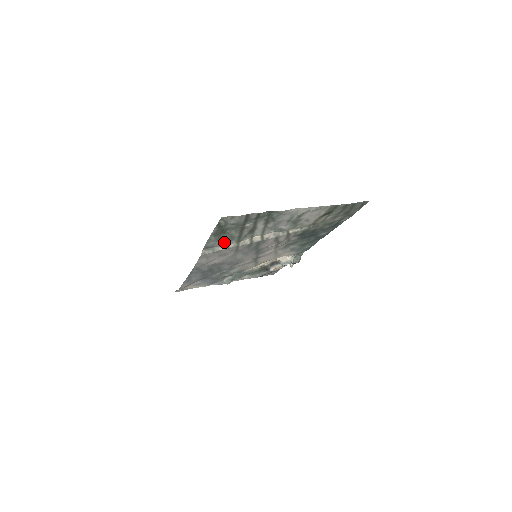
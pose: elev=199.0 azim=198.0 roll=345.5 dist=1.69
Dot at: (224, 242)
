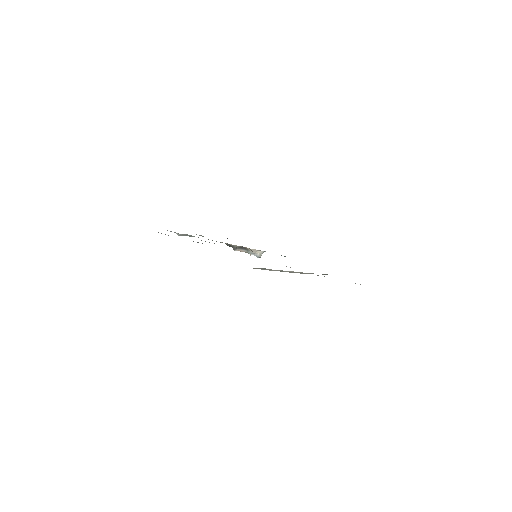
Dot at: occluded
